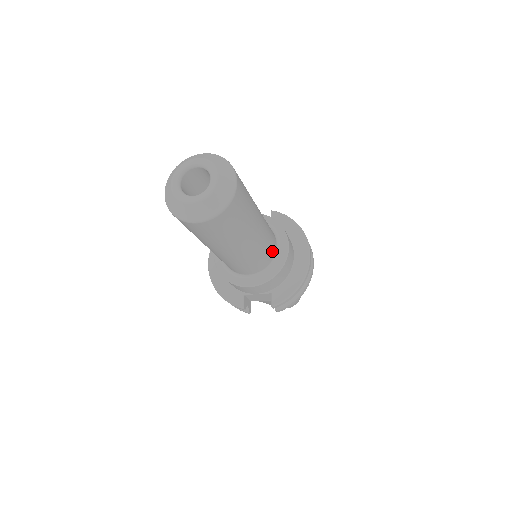
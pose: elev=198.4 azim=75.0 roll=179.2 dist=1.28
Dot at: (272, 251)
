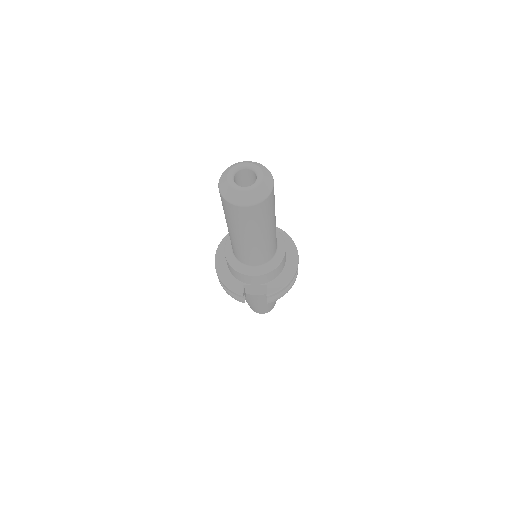
Dot at: (275, 249)
